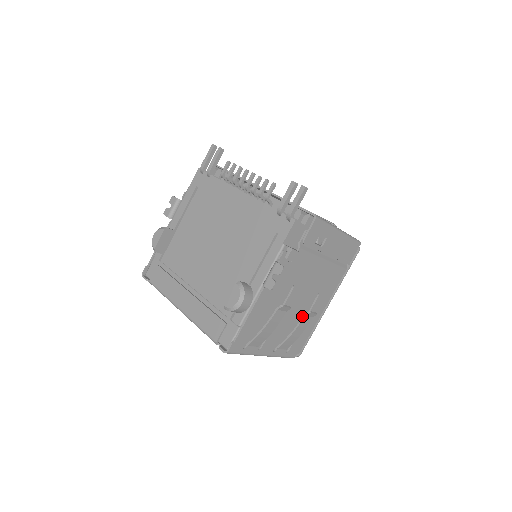
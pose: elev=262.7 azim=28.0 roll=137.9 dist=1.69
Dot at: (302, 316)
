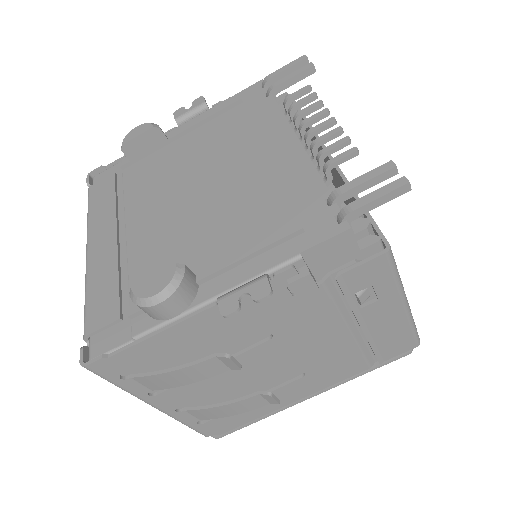
Dot at: (257, 388)
